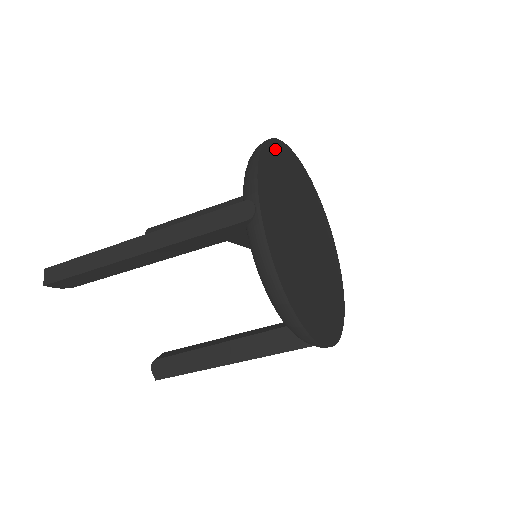
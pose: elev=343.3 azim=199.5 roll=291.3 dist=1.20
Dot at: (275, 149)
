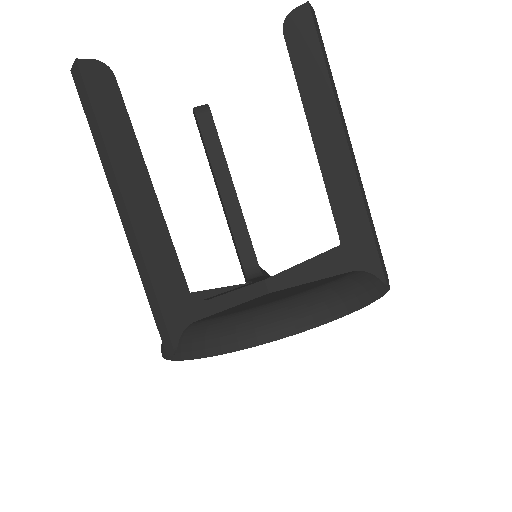
Dot at: occluded
